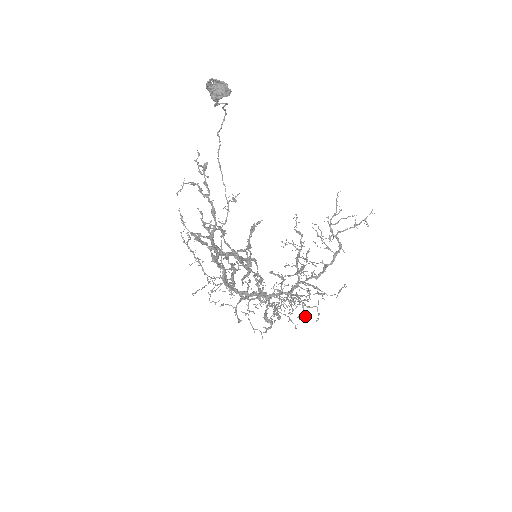
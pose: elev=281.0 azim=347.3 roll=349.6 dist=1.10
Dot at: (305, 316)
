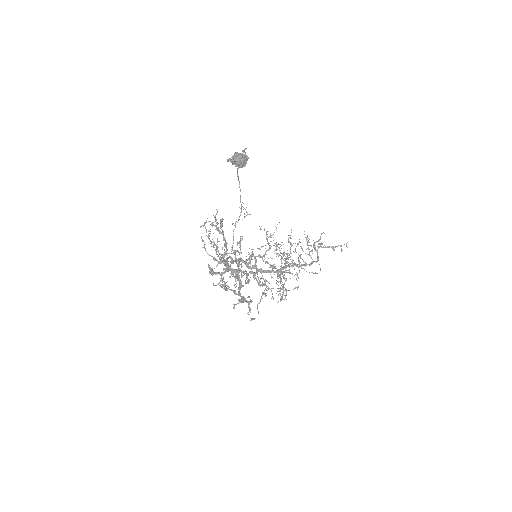
Dot at: occluded
